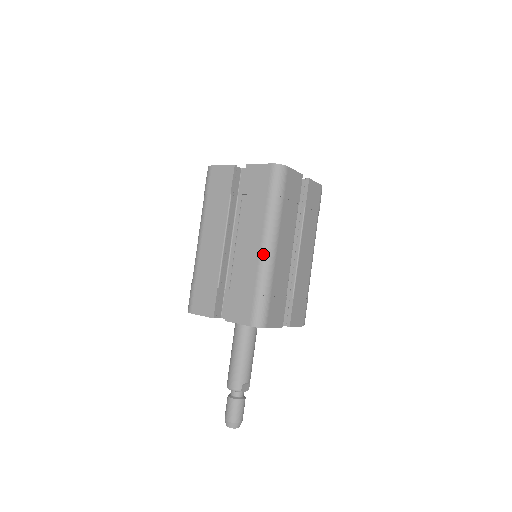
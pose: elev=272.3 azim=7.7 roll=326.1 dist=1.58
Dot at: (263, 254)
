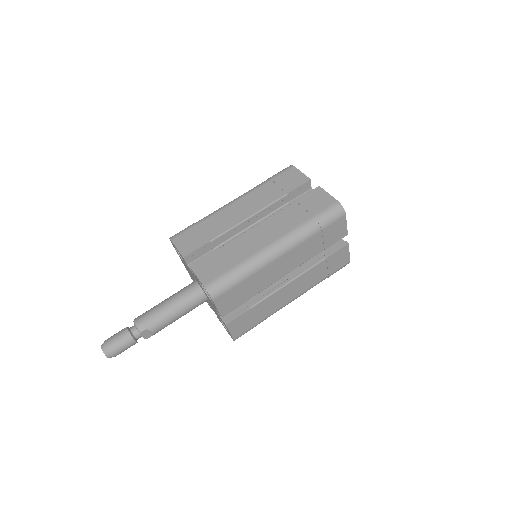
Dot at: (267, 249)
